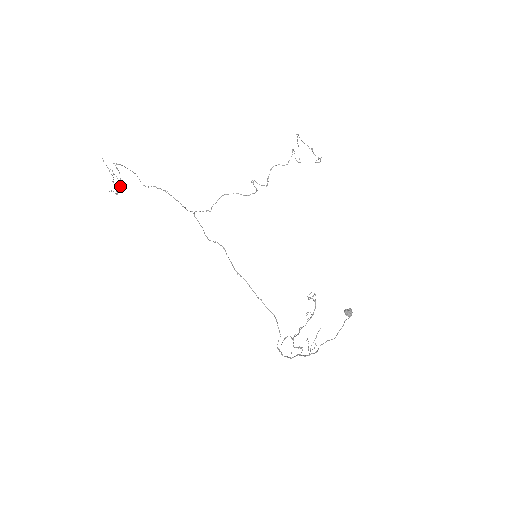
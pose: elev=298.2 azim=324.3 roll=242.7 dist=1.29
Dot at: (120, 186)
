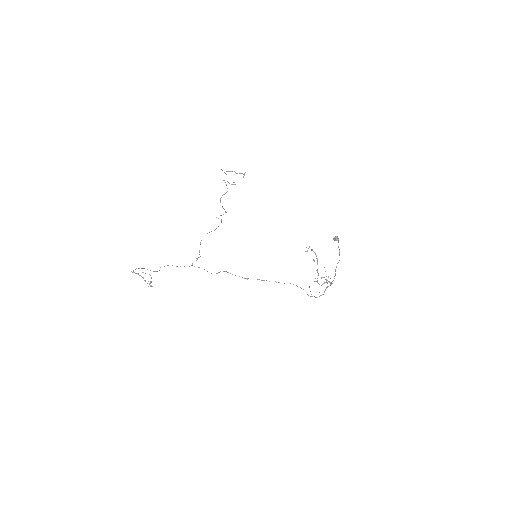
Dot at: occluded
